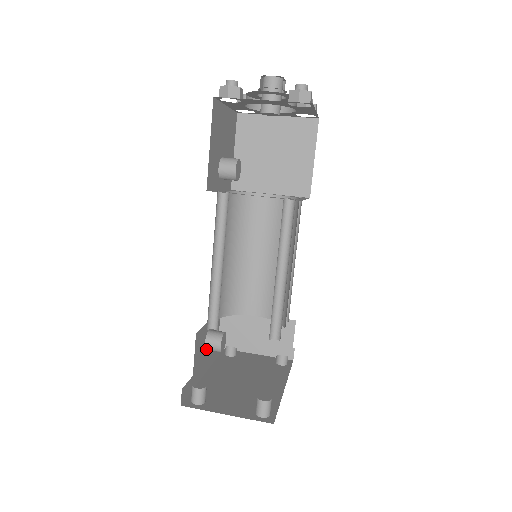
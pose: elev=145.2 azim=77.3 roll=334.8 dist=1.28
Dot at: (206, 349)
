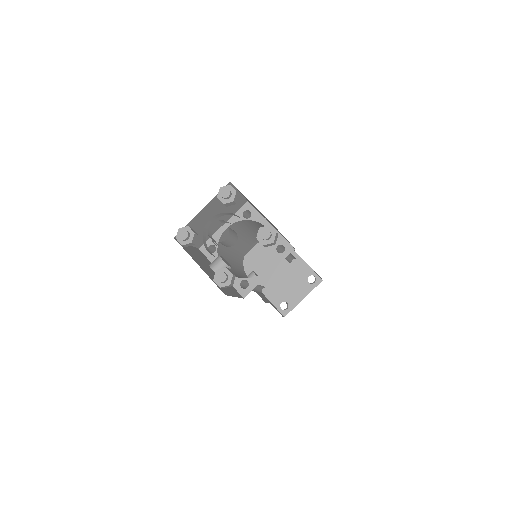
Dot at: occluded
